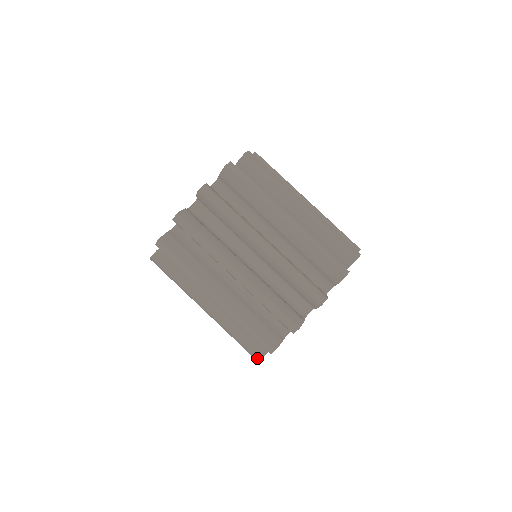
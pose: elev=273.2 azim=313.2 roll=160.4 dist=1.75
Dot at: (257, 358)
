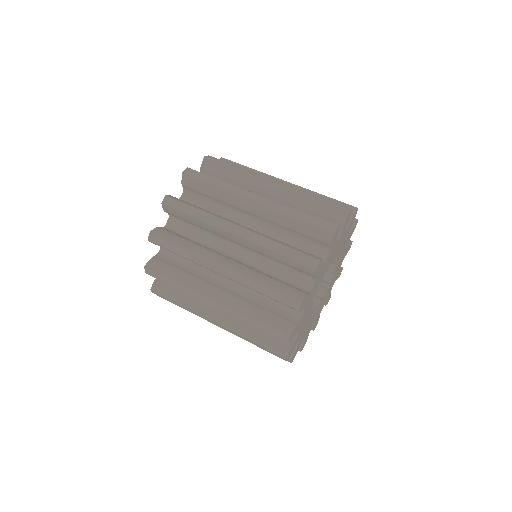
Dot at: (282, 357)
